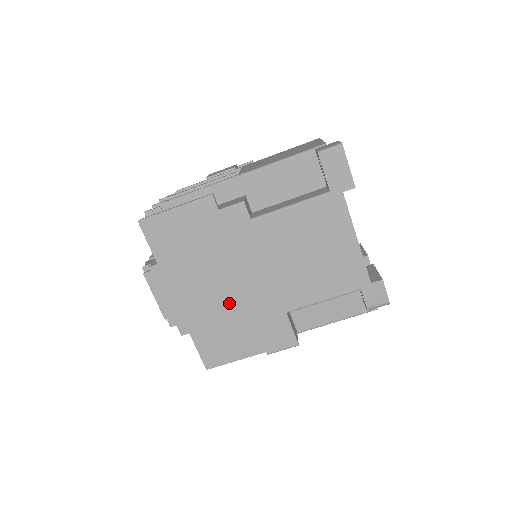
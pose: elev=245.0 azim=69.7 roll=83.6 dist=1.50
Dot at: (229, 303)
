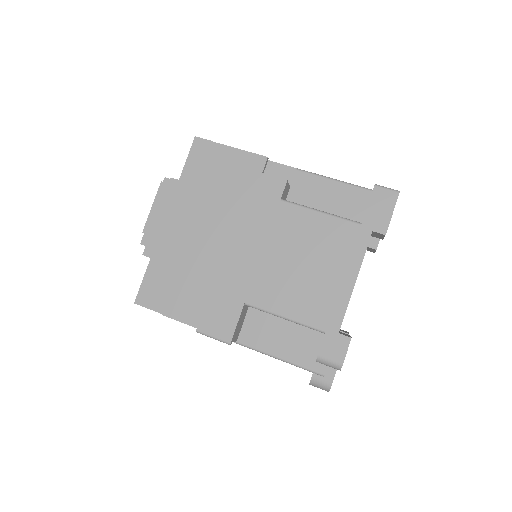
Dot at: (205, 256)
